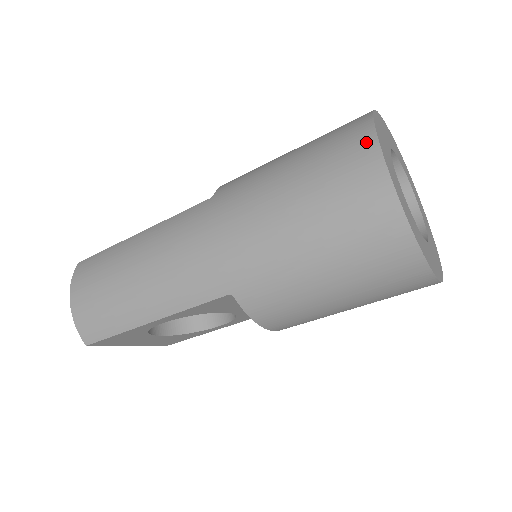
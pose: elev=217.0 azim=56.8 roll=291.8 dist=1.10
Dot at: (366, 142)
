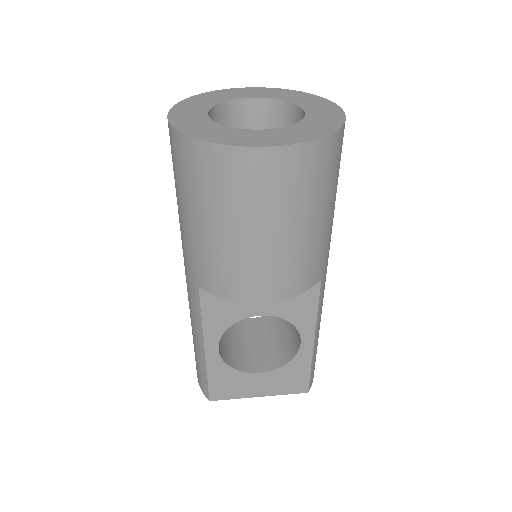
Dot at: occluded
